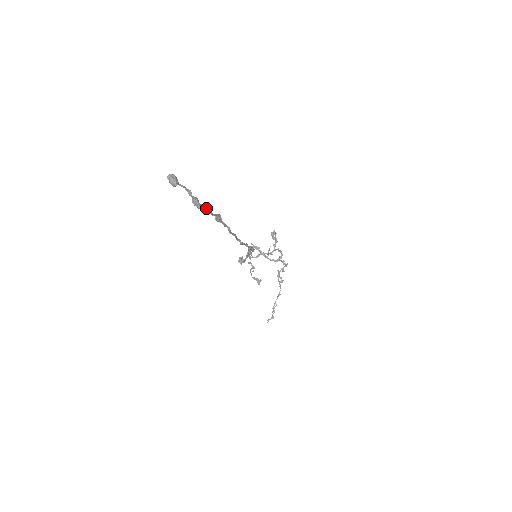
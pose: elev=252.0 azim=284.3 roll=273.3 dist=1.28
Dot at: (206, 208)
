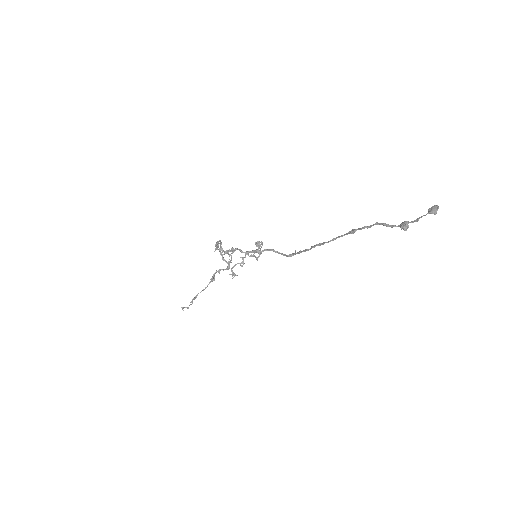
Dot at: occluded
